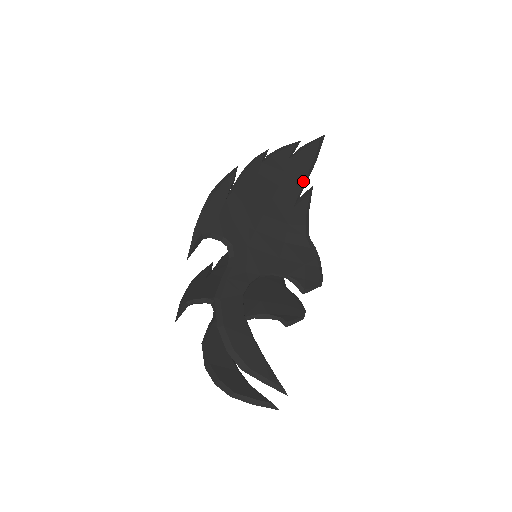
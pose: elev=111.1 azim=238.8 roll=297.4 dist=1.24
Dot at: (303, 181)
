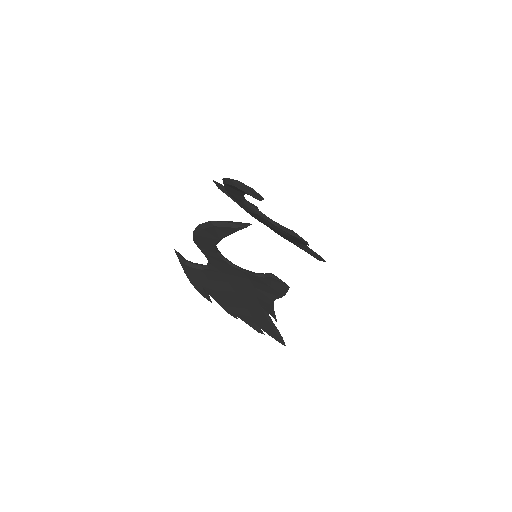
Dot at: occluded
